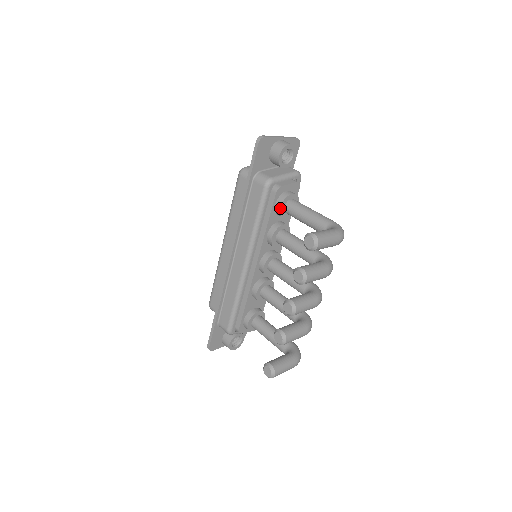
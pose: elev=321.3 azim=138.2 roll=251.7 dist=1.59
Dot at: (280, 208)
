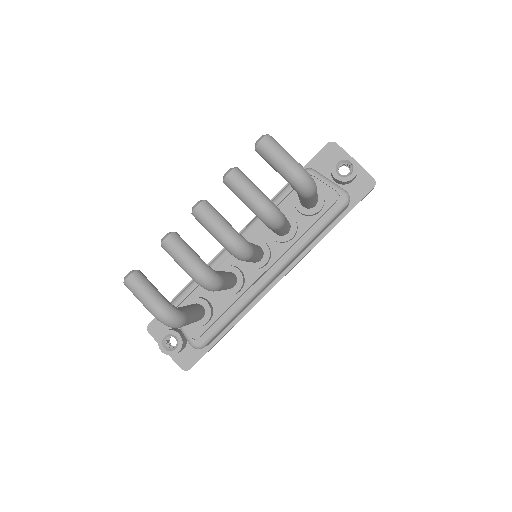
Dot at: occluded
